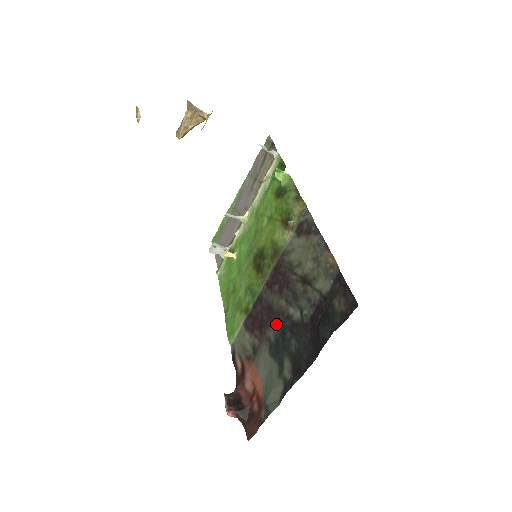
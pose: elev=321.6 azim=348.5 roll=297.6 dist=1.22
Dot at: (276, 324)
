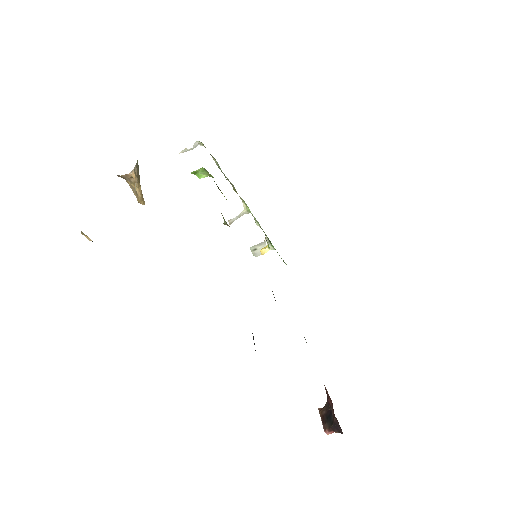
Dot at: occluded
